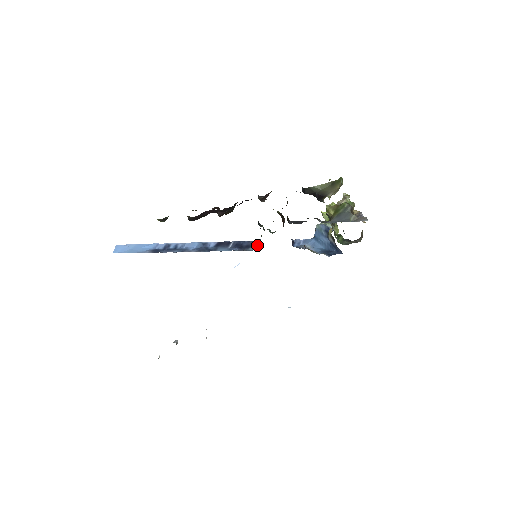
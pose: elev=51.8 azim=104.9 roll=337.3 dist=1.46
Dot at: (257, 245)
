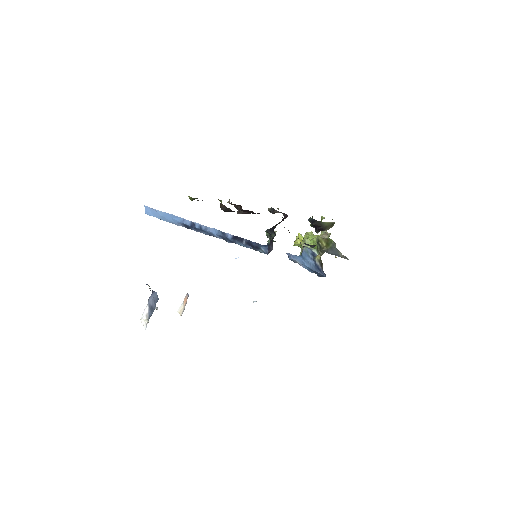
Dot at: (265, 249)
